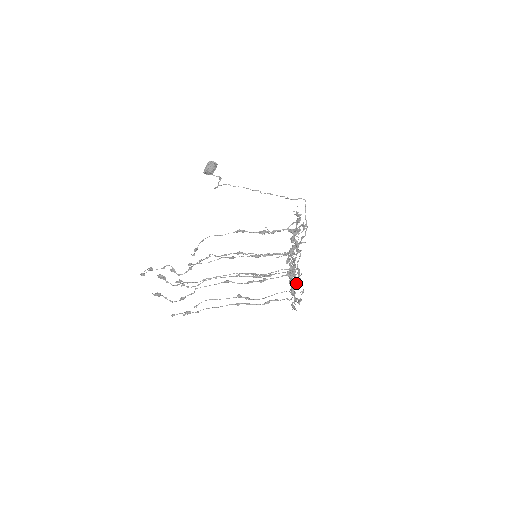
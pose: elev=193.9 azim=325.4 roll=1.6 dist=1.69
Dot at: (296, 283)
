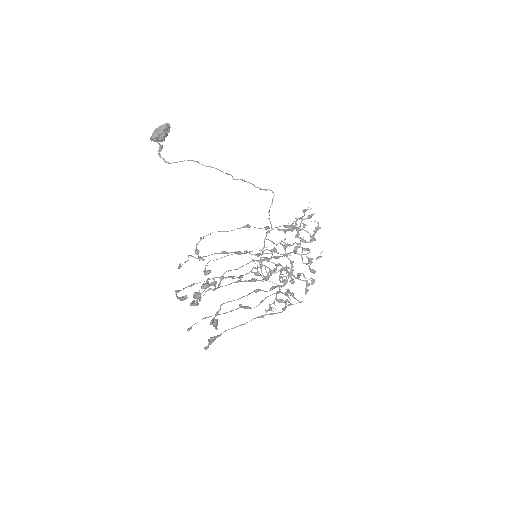
Dot at: occluded
